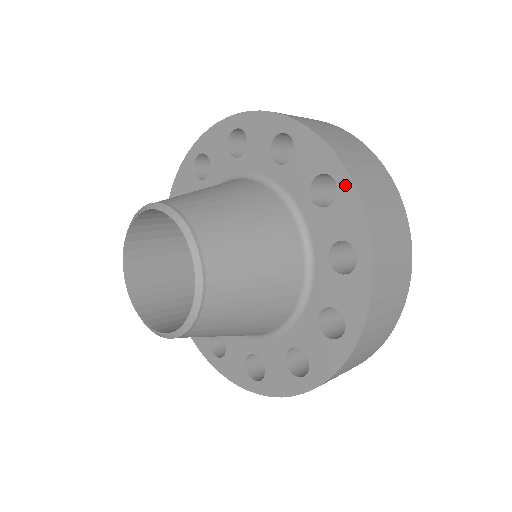
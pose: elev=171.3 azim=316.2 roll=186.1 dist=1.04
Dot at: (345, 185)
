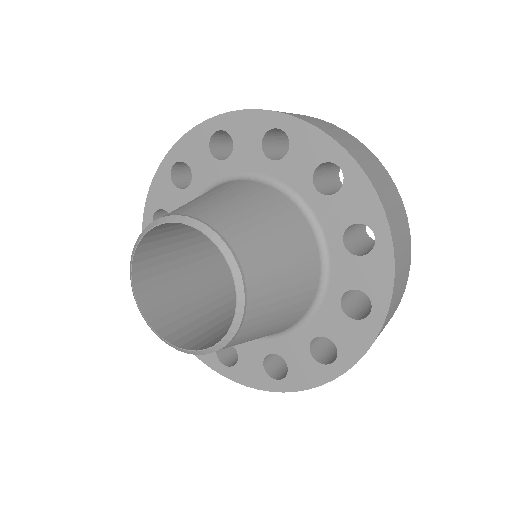
Dot at: (289, 124)
